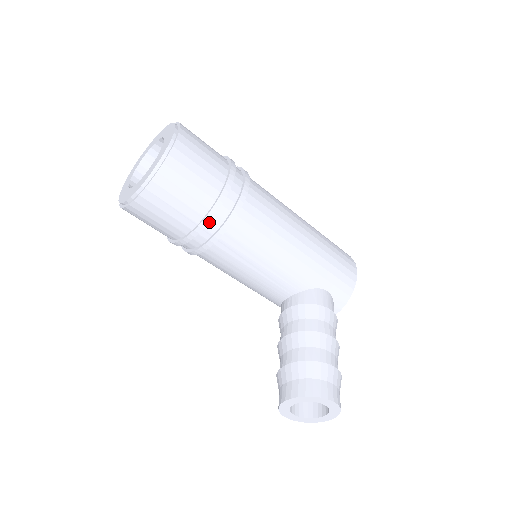
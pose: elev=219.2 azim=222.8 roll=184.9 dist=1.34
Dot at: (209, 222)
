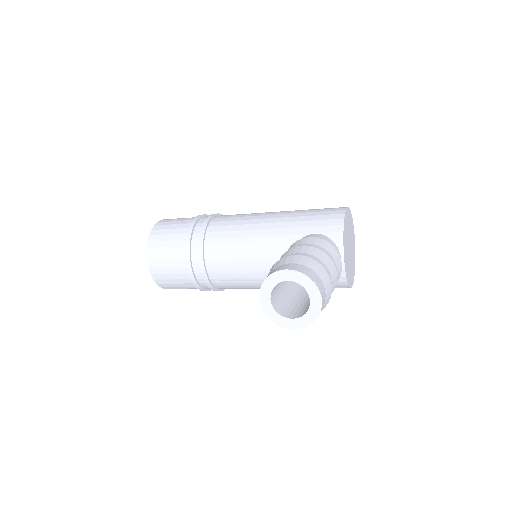
Dot at: (192, 248)
